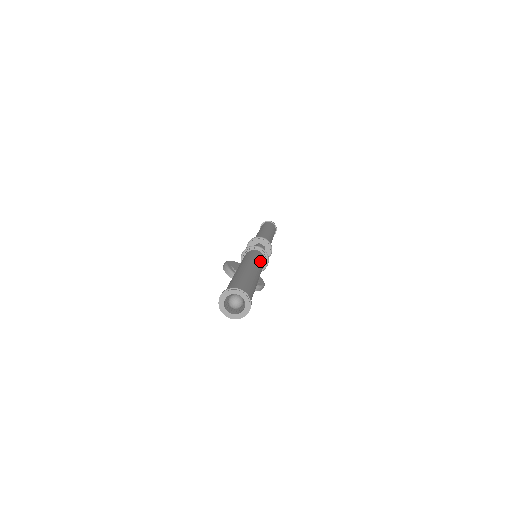
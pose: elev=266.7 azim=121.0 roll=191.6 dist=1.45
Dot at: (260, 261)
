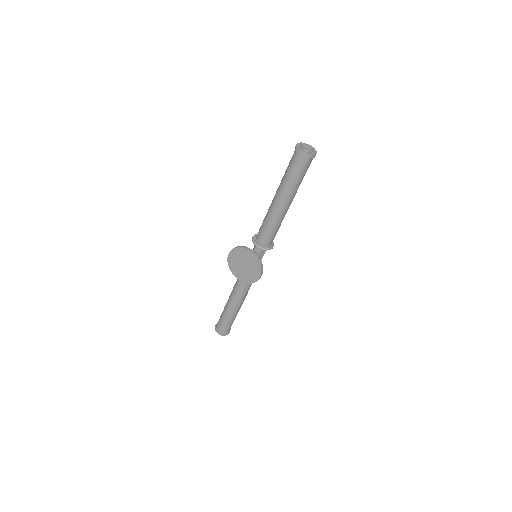
Dot at: occluded
